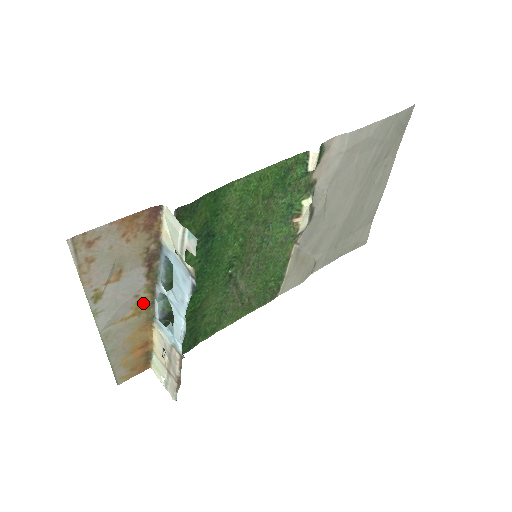
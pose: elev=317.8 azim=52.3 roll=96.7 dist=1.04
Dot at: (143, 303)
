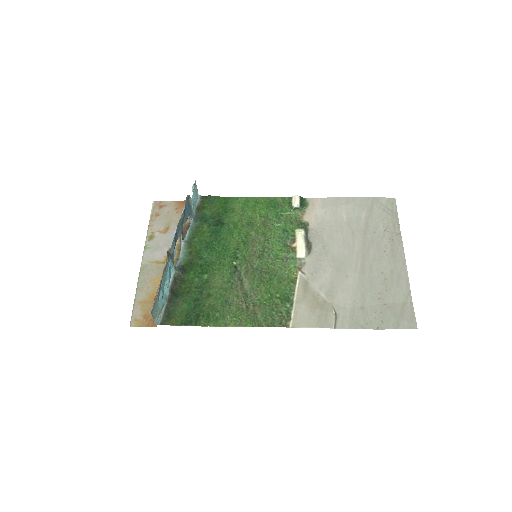
Dot at: occluded
